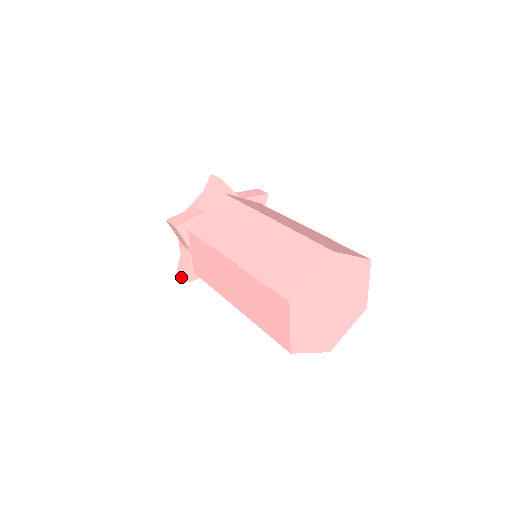
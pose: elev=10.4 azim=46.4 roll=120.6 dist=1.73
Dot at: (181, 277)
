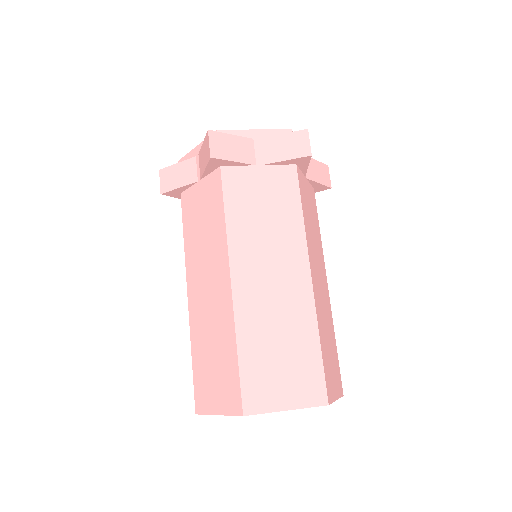
Dot at: occluded
